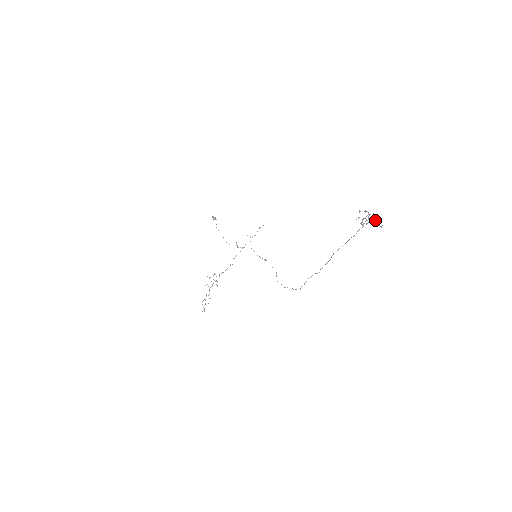
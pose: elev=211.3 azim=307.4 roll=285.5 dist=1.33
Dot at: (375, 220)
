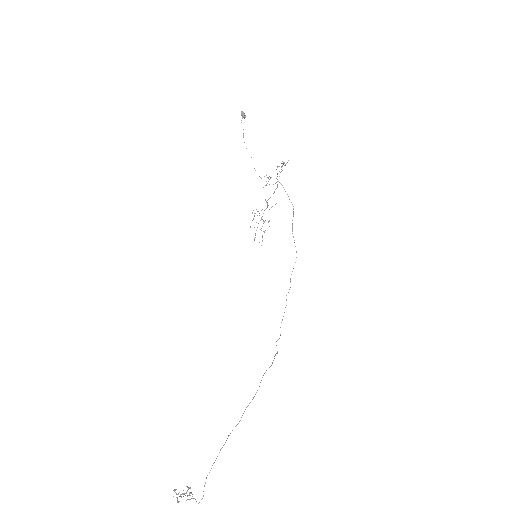
Dot at: (191, 498)
